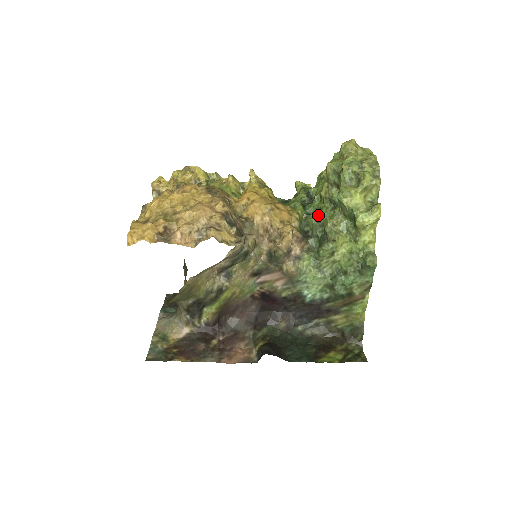
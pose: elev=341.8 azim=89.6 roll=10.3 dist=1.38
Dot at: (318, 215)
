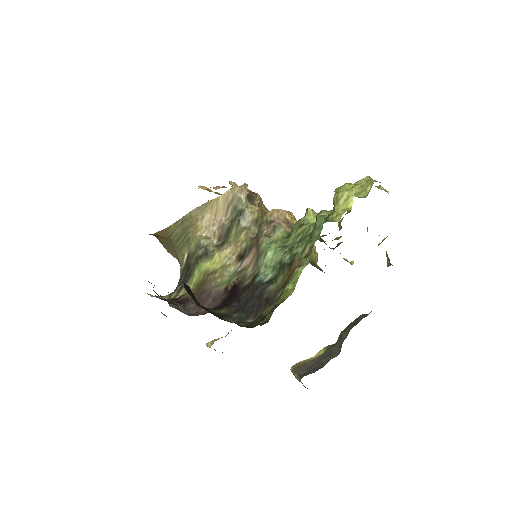
Dot at: (325, 235)
